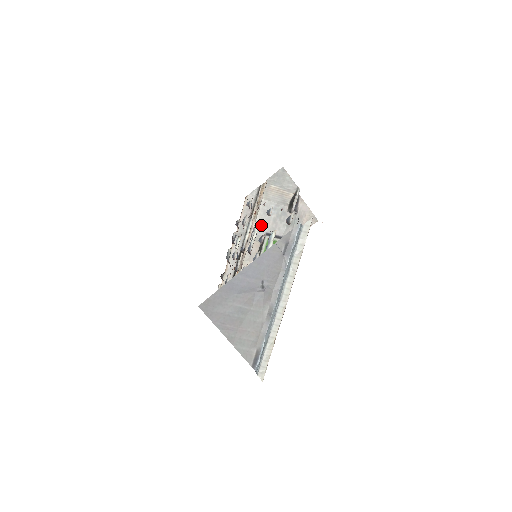
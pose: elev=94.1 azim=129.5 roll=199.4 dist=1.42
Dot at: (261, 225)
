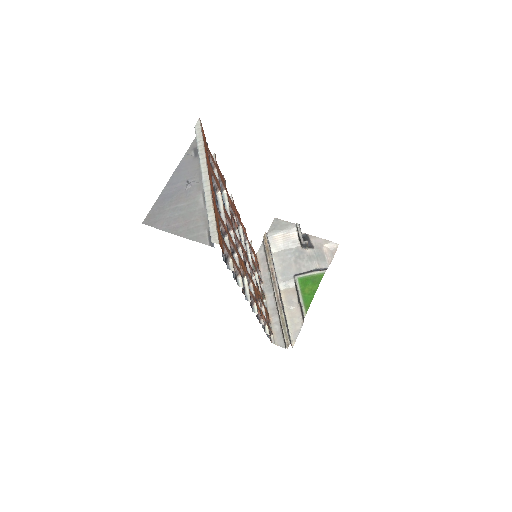
Dot at: (286, 272)
